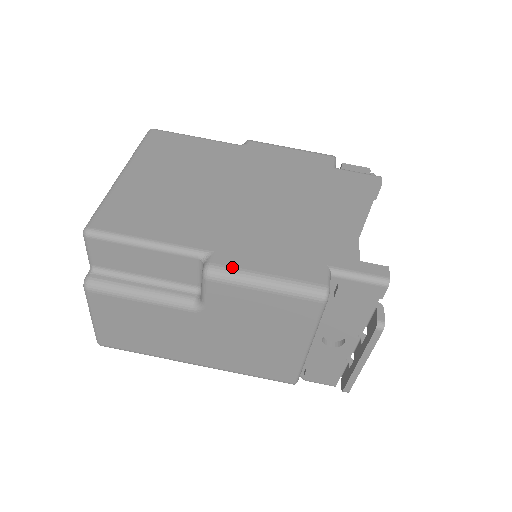
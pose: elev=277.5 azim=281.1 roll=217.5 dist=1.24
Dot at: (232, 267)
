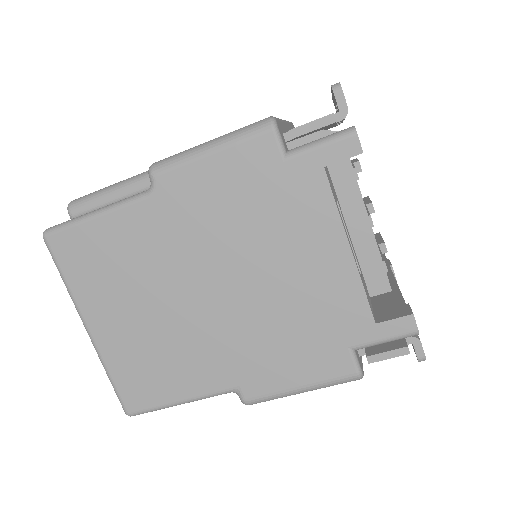
Dot at: (264, 395)
